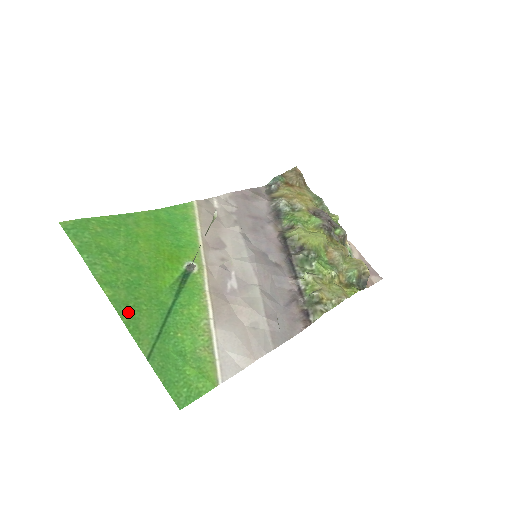
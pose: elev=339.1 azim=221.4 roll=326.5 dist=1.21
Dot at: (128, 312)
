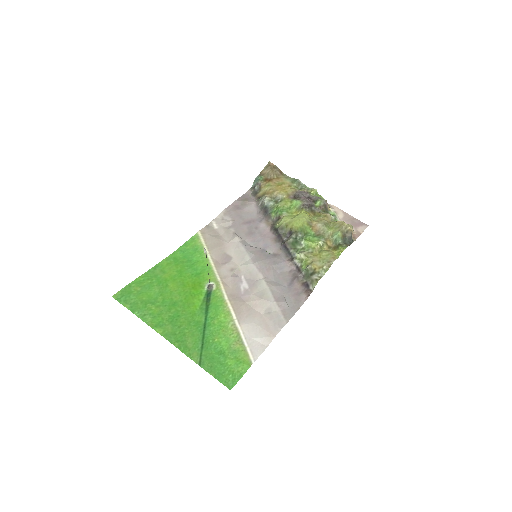
Dot at: (177, 339)
